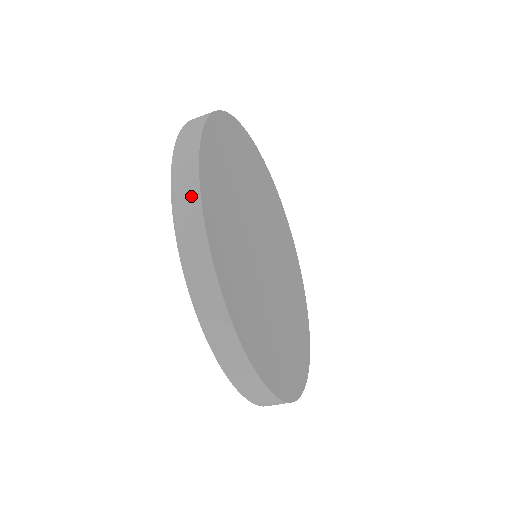
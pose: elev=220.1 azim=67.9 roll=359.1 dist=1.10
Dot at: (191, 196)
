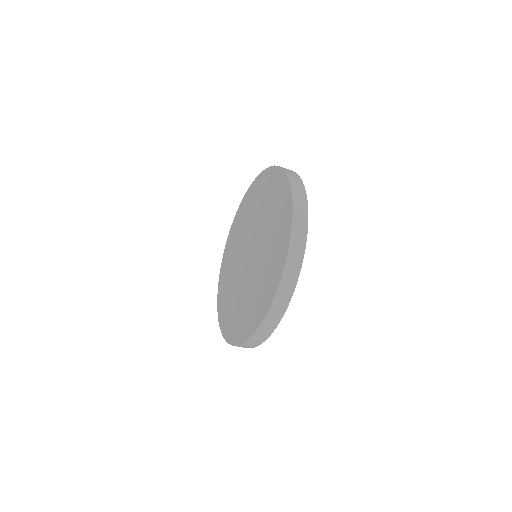
Dot at: (294, 174)
